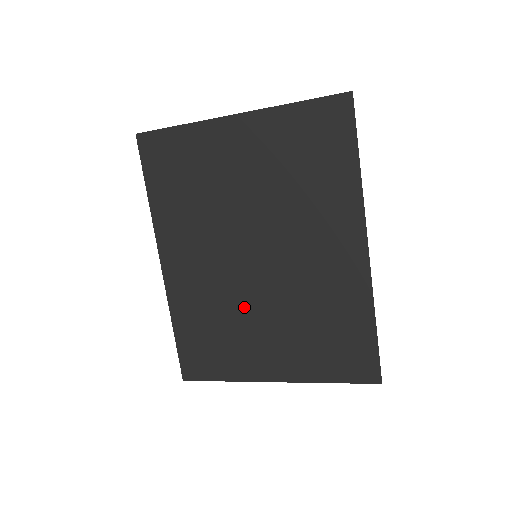
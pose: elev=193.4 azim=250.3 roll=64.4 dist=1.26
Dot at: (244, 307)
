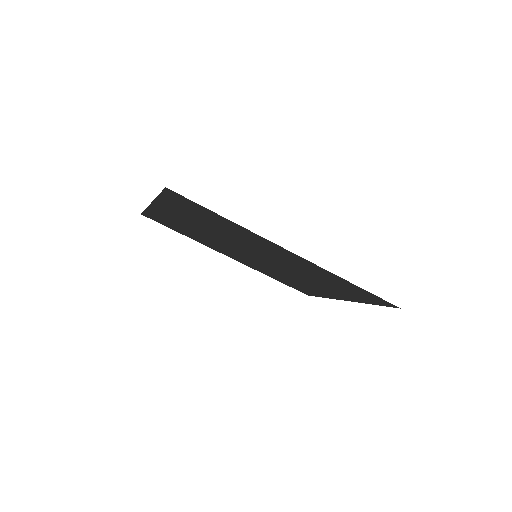
Dot at: (285, 274)
